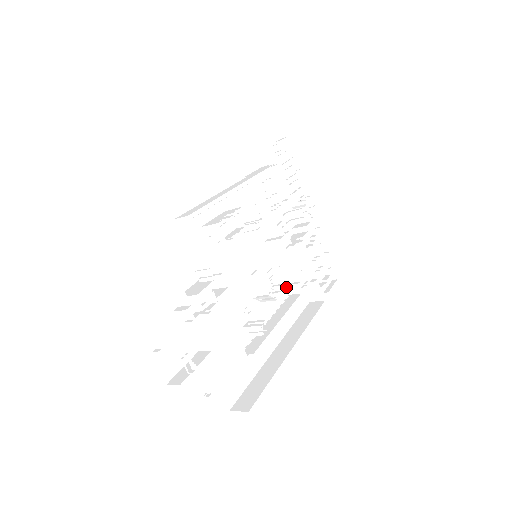
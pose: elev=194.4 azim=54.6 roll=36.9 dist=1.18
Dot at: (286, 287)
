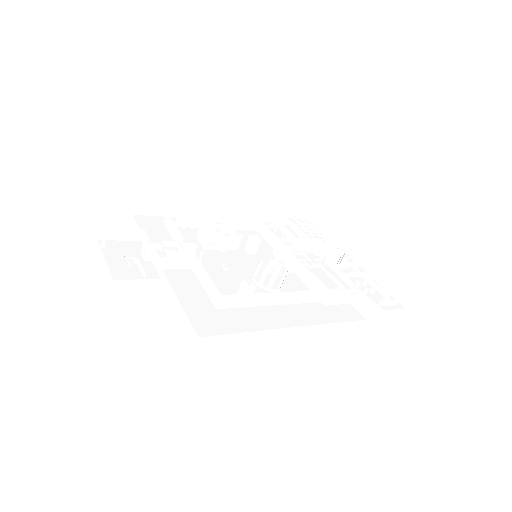
Dot at: occluded
